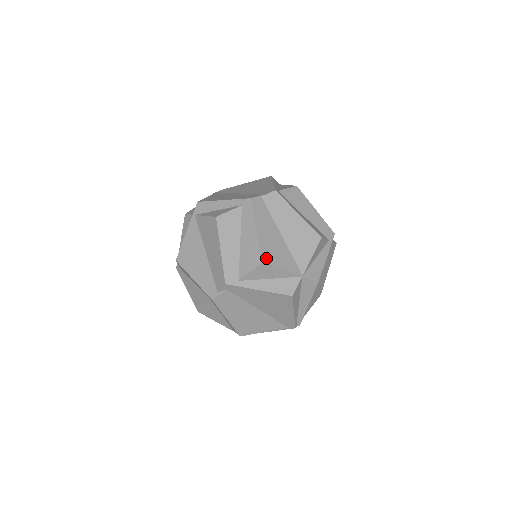
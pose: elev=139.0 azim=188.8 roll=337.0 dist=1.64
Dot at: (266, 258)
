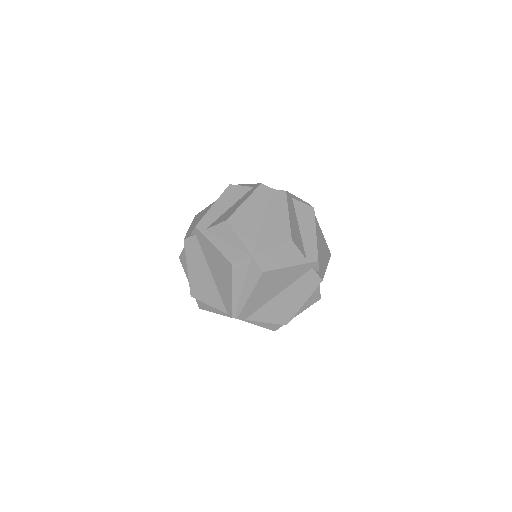
Dot at: (232, 220)
